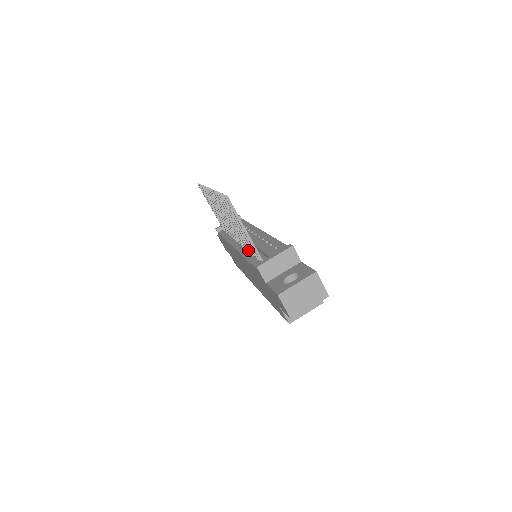
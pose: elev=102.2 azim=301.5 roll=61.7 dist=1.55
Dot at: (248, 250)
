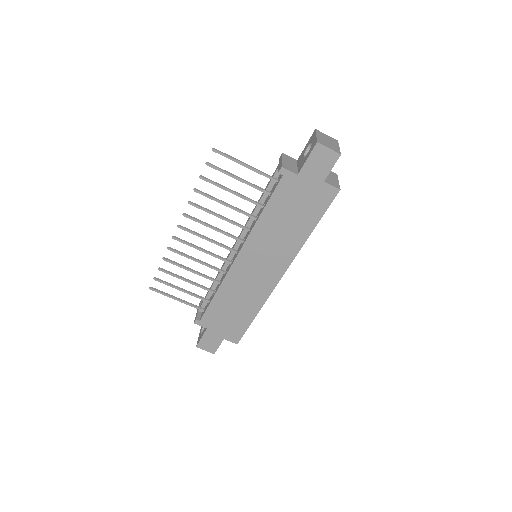
Dot at: (254, 217)
